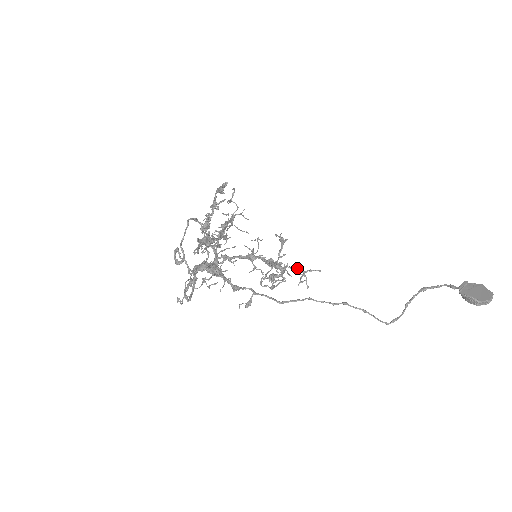
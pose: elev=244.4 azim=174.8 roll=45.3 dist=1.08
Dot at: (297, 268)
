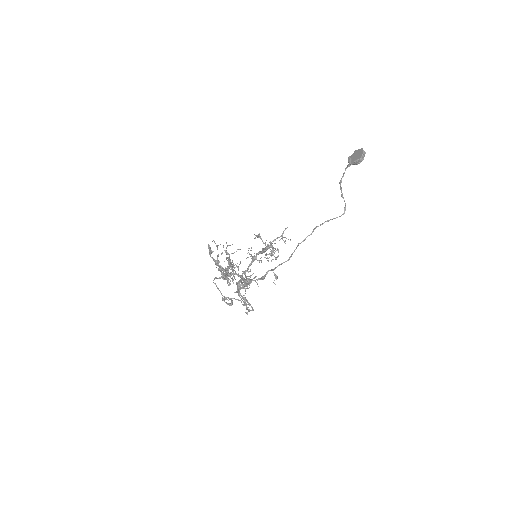
Dot at: (276, 238)
